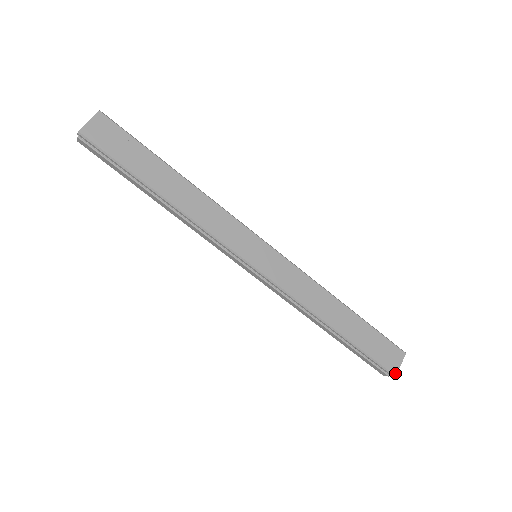
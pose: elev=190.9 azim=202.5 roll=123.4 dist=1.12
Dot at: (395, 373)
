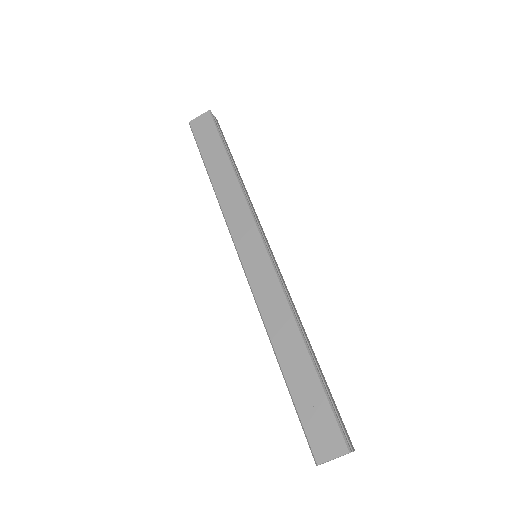
Dot at: (319, 461)
